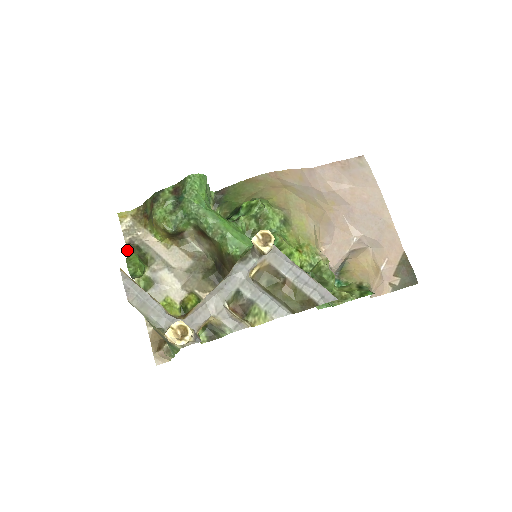
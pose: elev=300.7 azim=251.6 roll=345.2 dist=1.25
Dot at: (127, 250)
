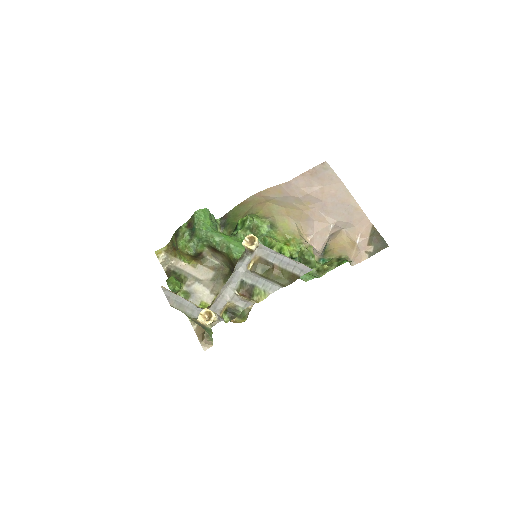
Dot at: (167, 276)
